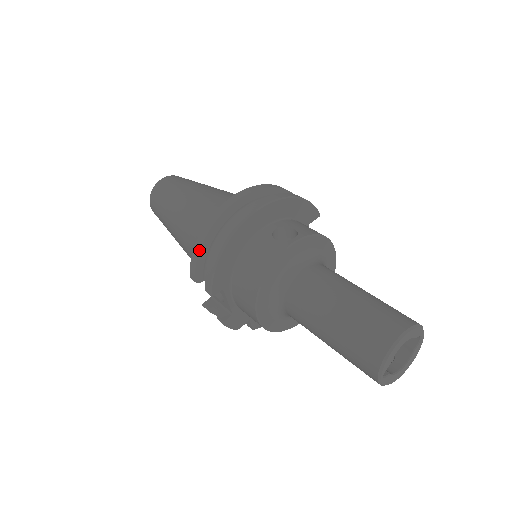
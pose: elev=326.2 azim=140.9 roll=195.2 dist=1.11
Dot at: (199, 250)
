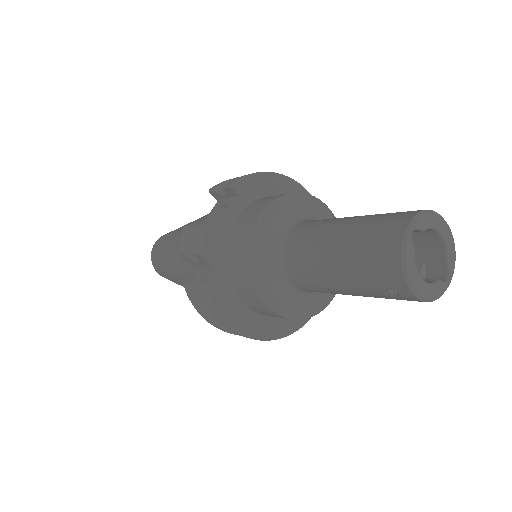
Dot at: occluded
